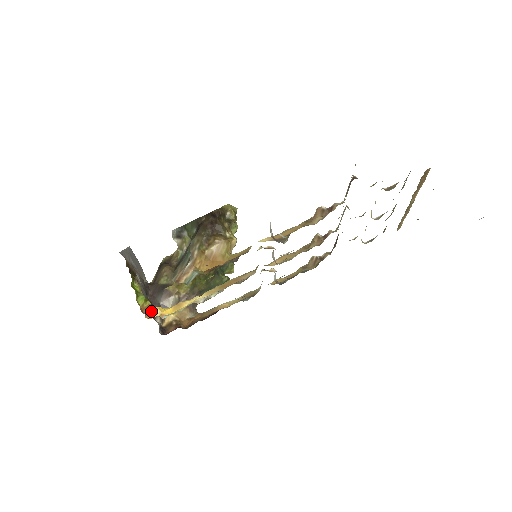
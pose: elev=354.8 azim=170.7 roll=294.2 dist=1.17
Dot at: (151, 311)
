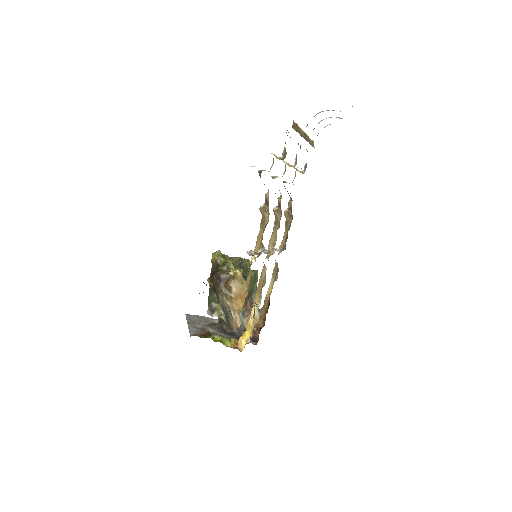
Dot at: (239, 345)
